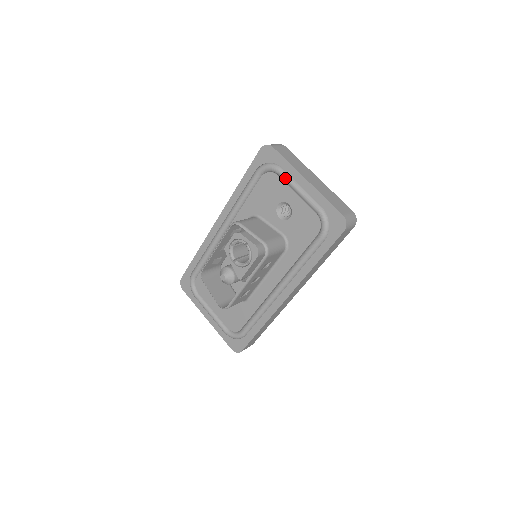
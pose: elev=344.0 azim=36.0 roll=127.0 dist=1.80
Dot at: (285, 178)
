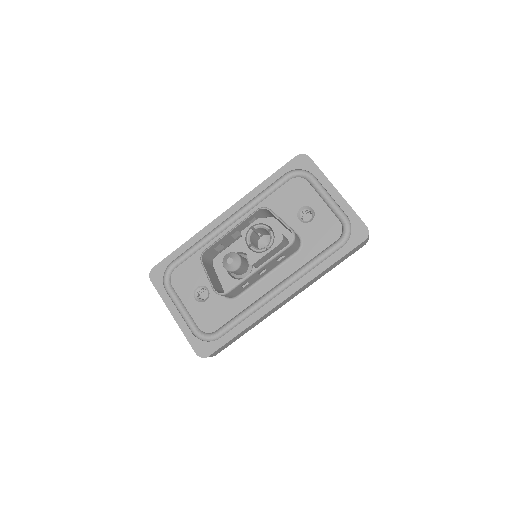
Dot at: (317, 184)
